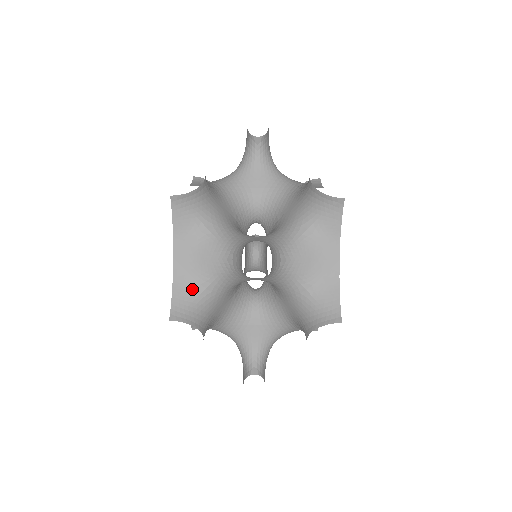
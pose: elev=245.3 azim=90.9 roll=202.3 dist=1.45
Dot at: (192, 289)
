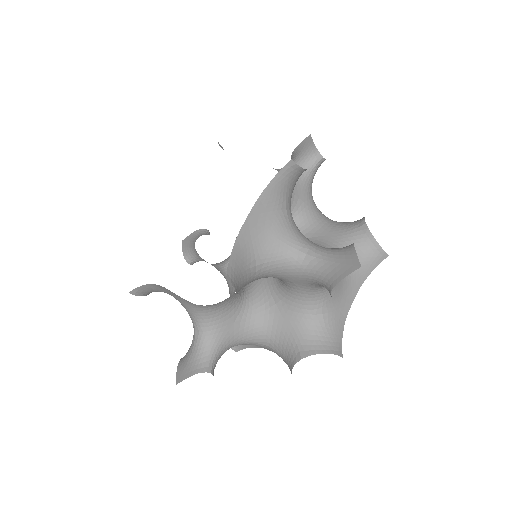
Dot at: (247, 259)
